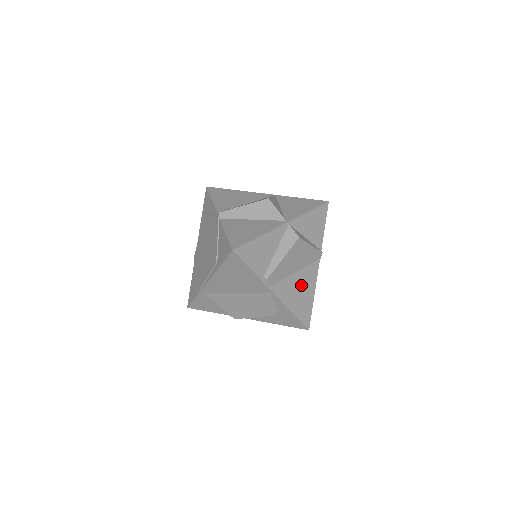
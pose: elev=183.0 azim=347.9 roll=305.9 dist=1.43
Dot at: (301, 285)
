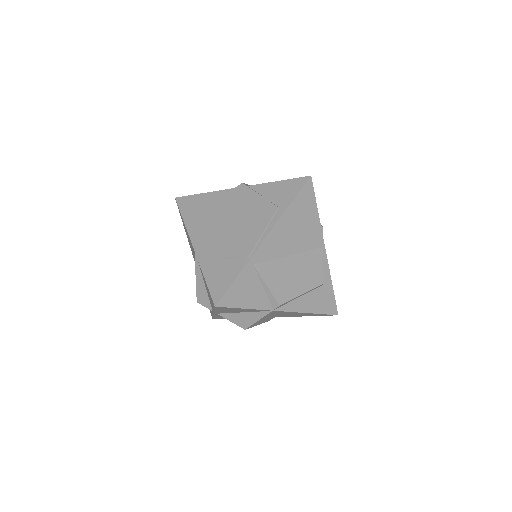
Dot at: occluded
